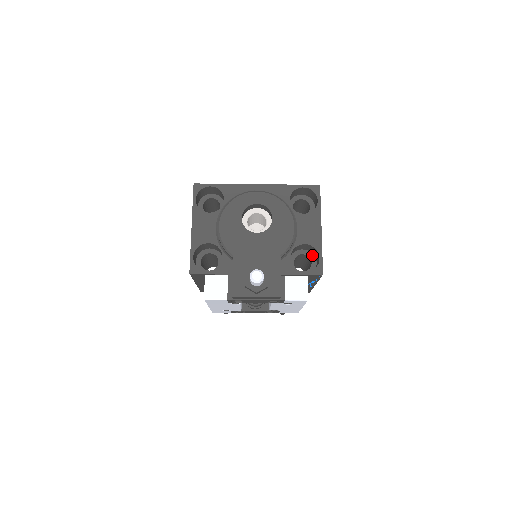
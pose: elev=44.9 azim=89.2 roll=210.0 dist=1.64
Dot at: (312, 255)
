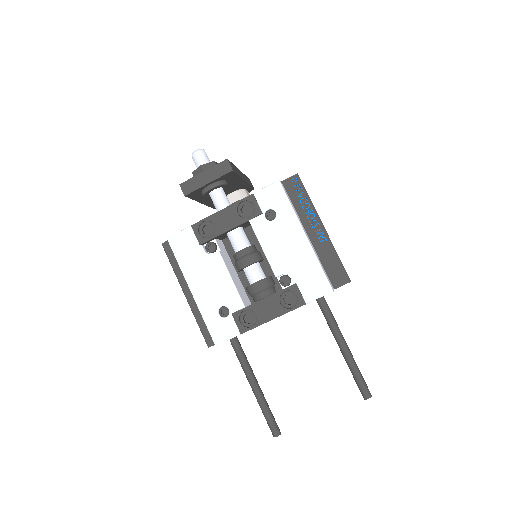
Dot at: occluded
